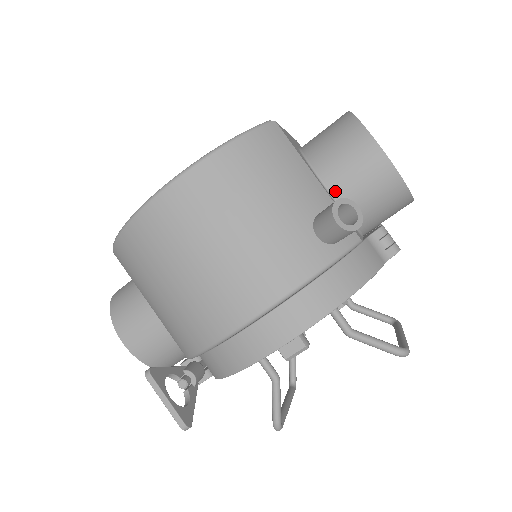
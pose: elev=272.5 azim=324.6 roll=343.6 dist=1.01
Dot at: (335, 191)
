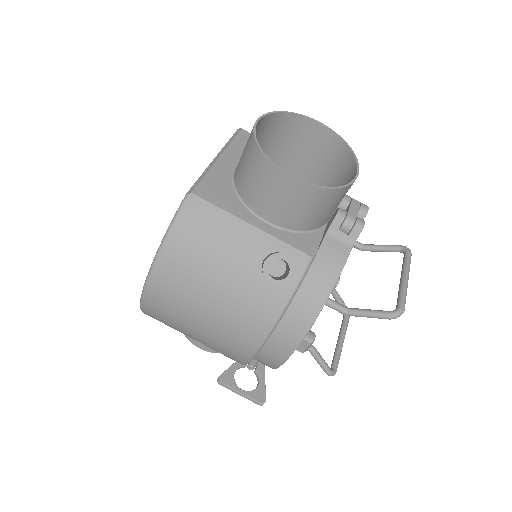
Dot at: (273, 220)
